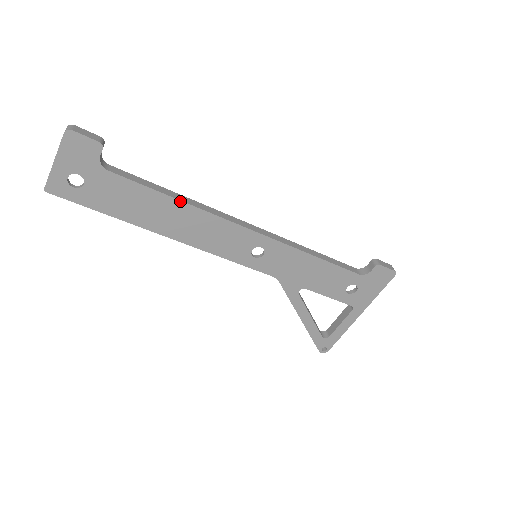
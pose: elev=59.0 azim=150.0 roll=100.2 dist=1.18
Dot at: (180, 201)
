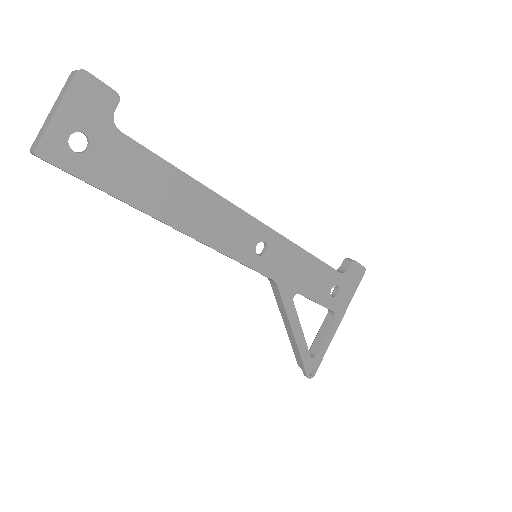
Dot at: (194, 180)
